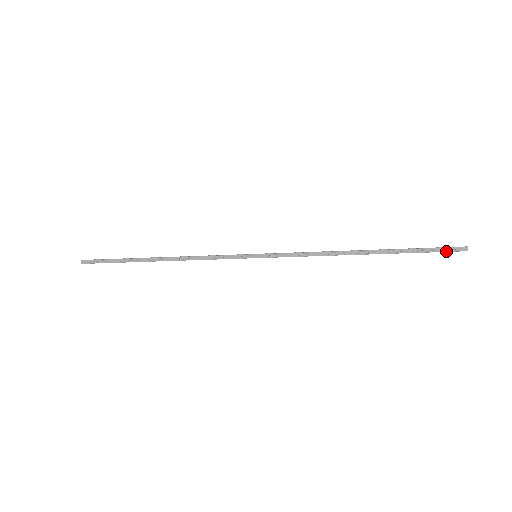
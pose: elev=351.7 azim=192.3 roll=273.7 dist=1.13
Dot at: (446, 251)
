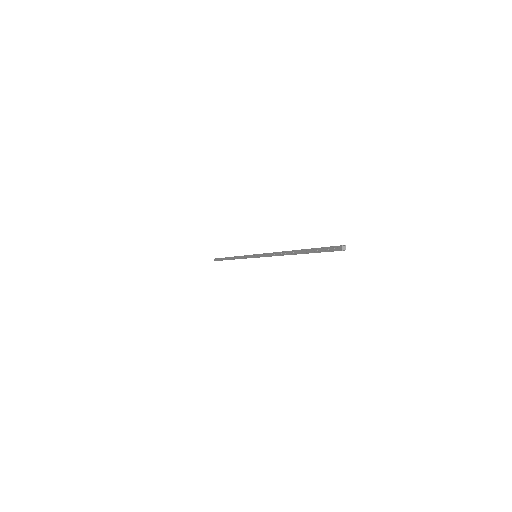
Dot at: (330, 251)
